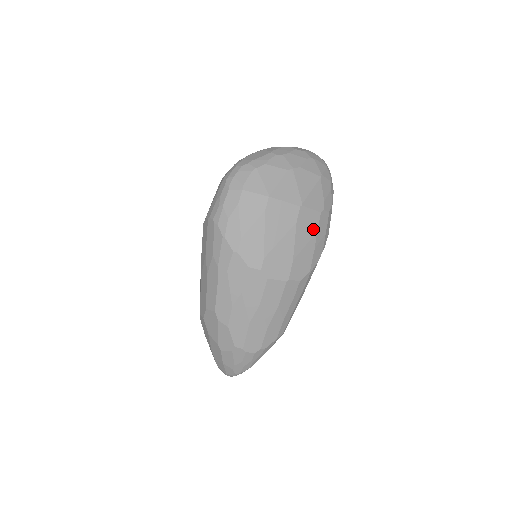
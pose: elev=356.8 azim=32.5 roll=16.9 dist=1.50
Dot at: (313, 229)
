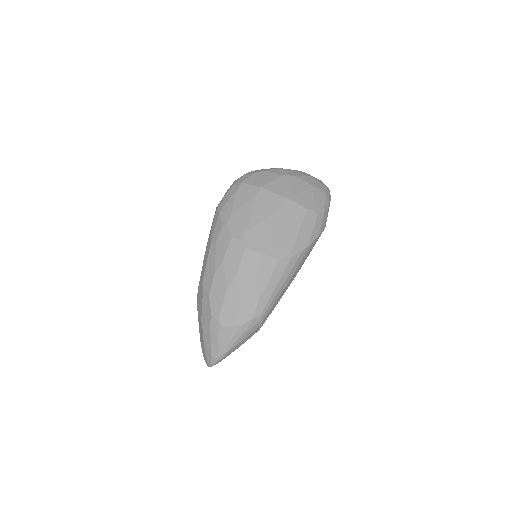
Dot at: (297, 220)
